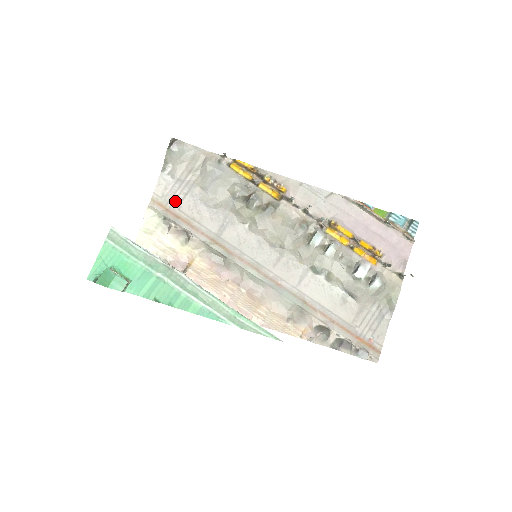
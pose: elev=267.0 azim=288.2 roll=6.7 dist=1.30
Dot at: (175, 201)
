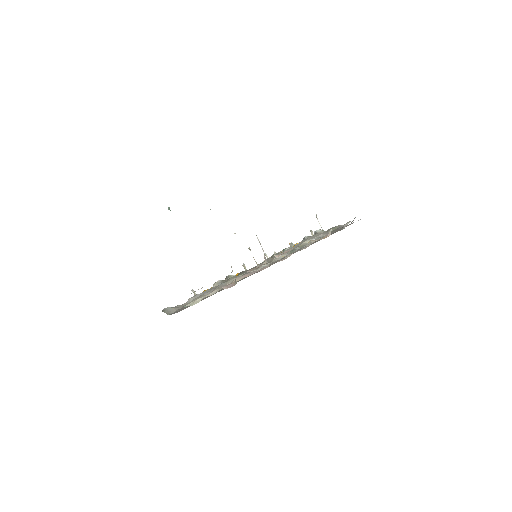
Dot at: occluded
